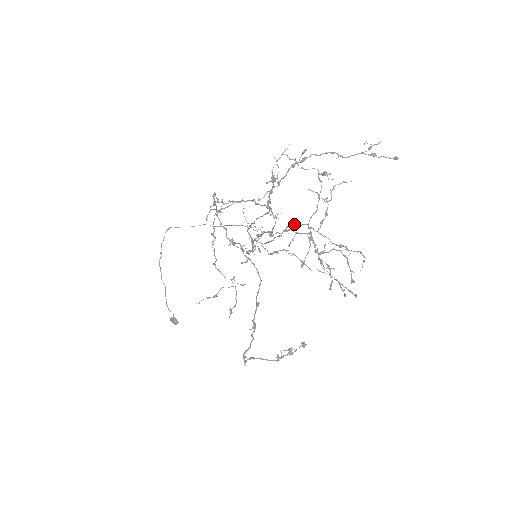
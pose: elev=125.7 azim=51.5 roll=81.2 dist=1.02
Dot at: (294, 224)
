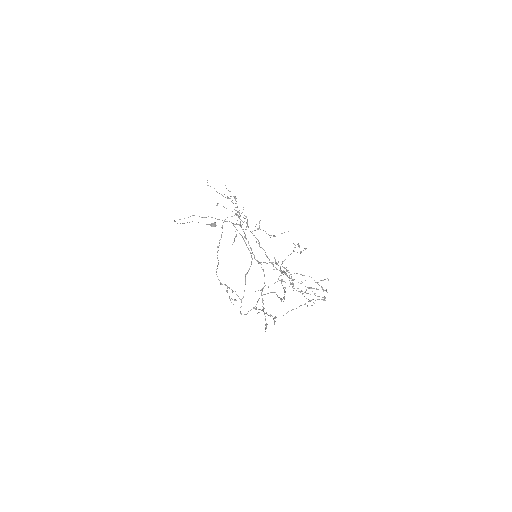
Dot at: occluded
